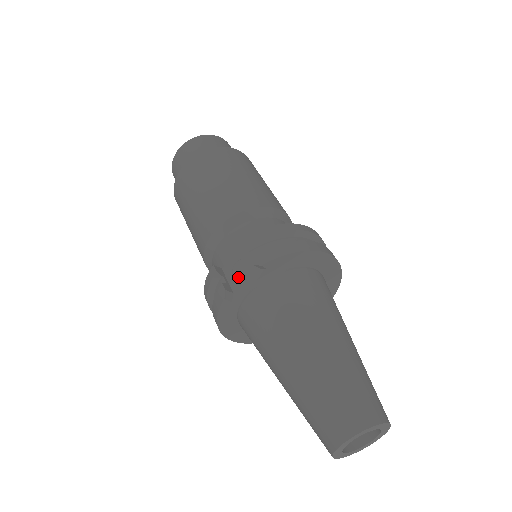
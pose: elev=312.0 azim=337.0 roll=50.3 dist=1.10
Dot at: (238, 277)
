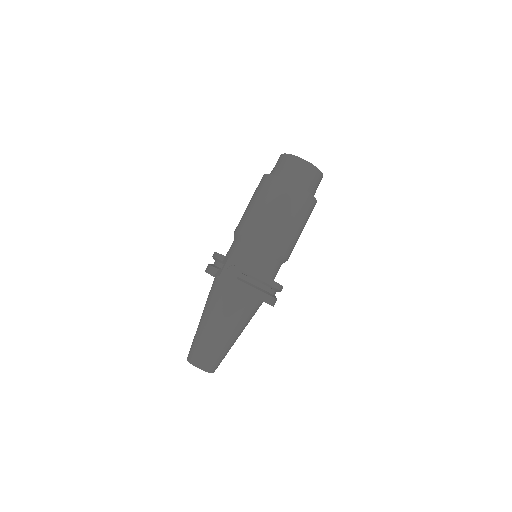
Dot at: (228, 272)
